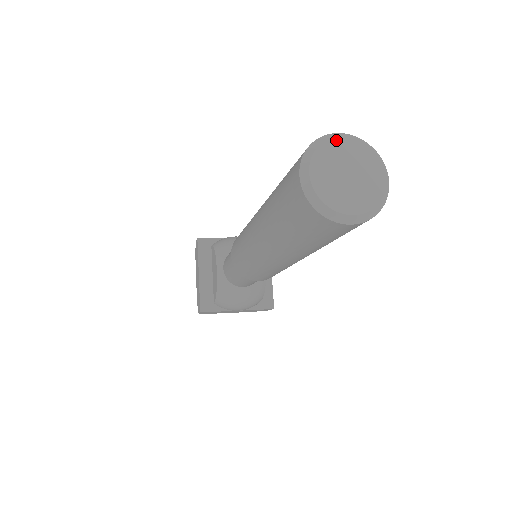
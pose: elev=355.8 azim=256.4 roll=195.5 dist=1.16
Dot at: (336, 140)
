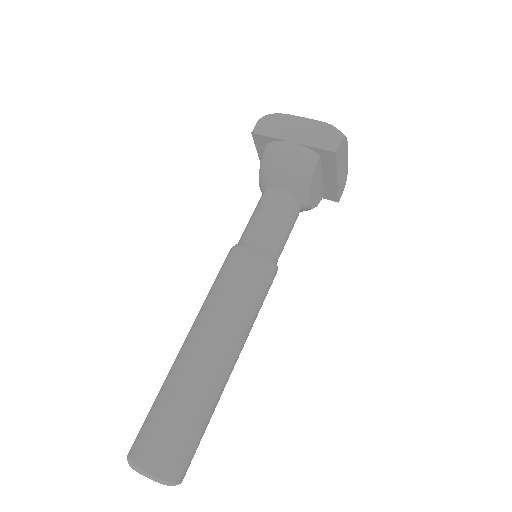
Dot at: occluded
